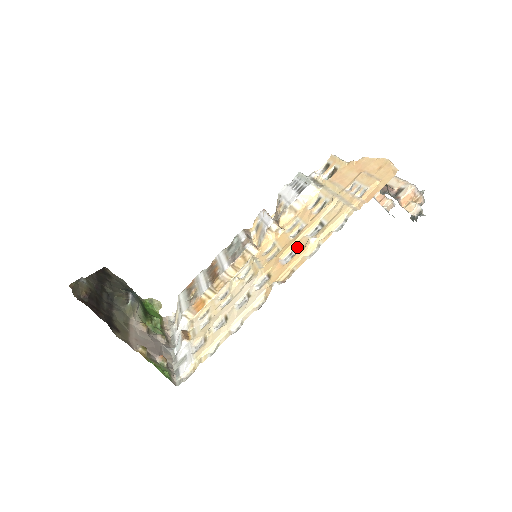
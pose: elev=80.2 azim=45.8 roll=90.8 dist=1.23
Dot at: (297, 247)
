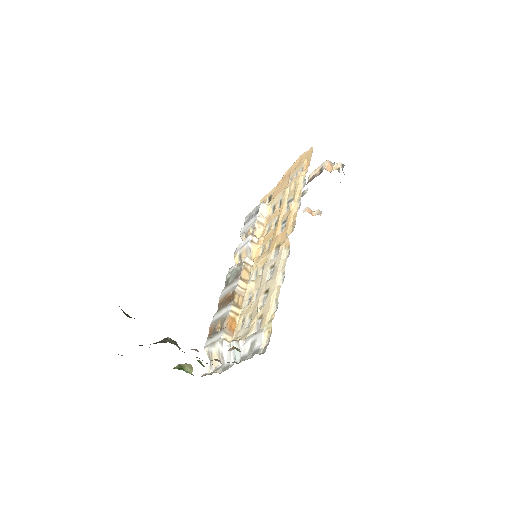
Dot at: (284, 220)
